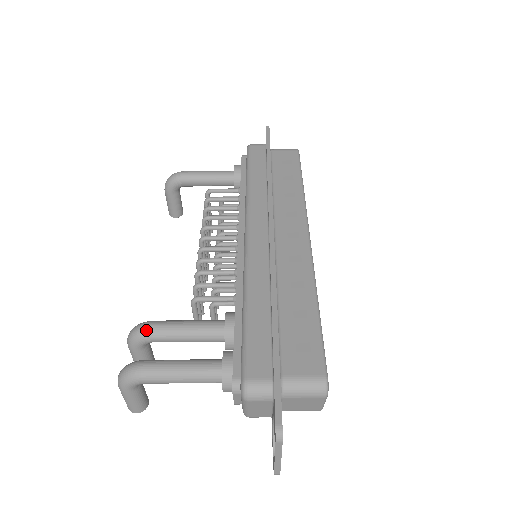
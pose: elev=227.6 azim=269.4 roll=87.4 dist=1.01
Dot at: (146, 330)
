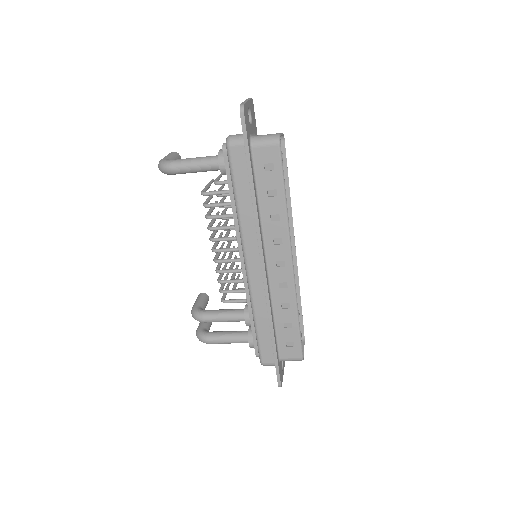
Dot at: occluded
